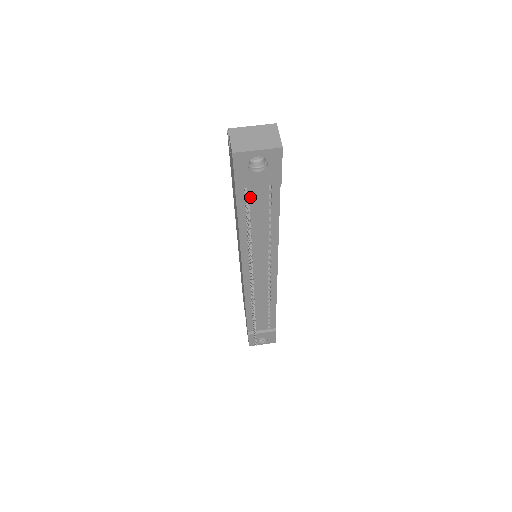
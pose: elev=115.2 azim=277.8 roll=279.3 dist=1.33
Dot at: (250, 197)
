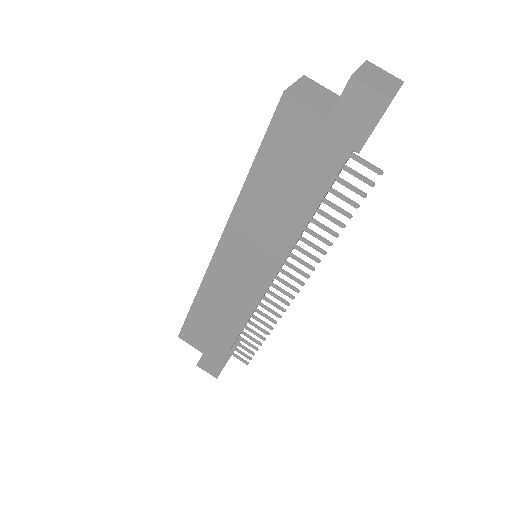
Dot at: (345, 163)
